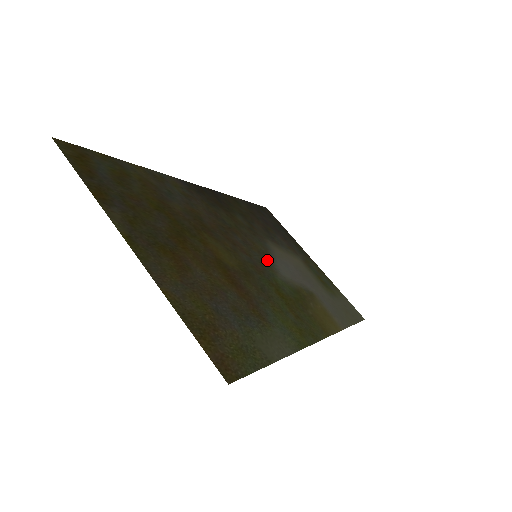
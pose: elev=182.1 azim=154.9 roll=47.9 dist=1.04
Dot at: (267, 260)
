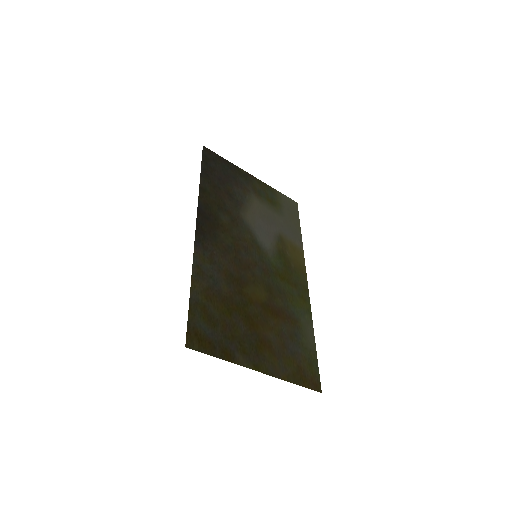
Dot at: (258, 247)
